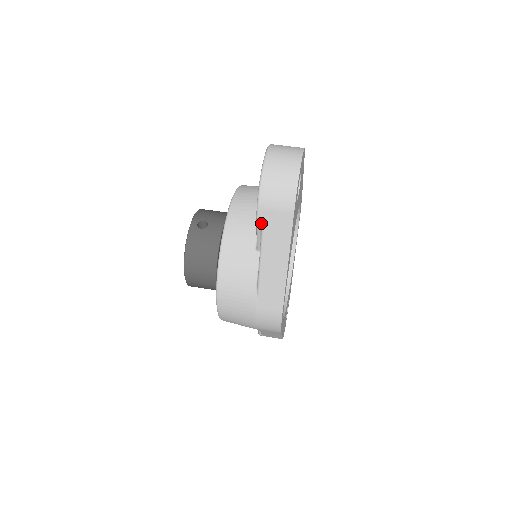
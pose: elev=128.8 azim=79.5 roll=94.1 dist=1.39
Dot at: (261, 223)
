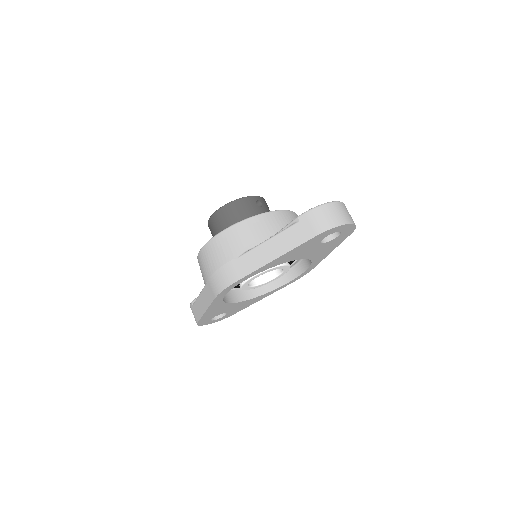
Dot at: (295, 222)
